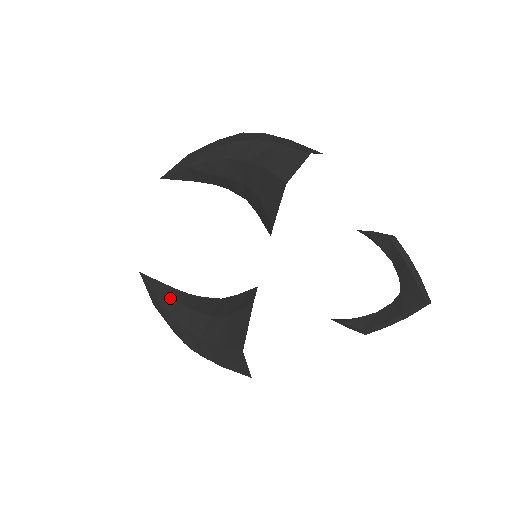
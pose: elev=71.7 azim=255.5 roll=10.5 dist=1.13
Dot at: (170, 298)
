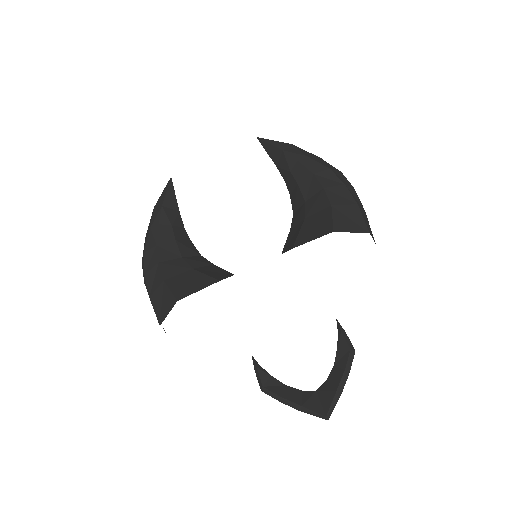
Dot at: (170, 216)
